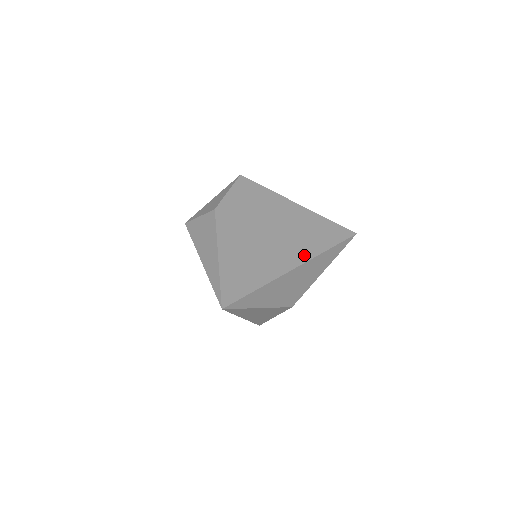
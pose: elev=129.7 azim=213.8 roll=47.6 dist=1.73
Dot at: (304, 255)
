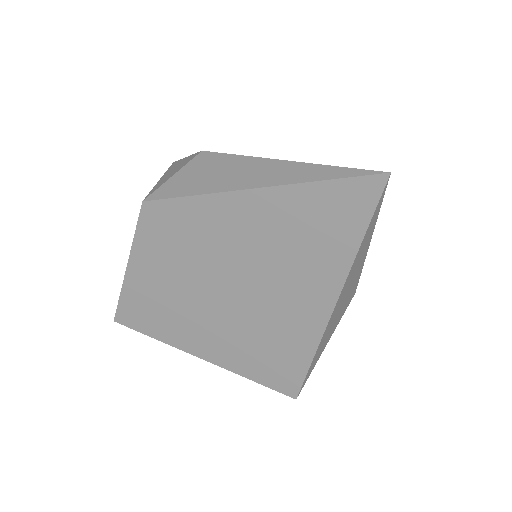
Dot at: occluded
